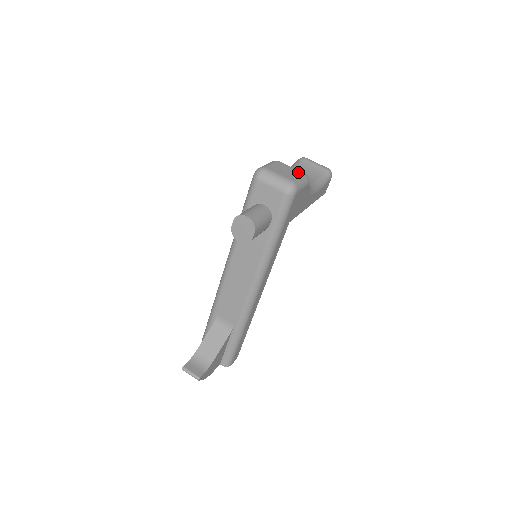
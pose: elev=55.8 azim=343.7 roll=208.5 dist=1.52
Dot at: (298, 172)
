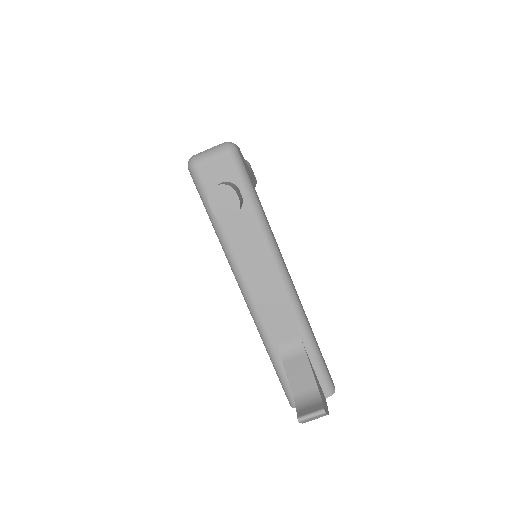
Dot at: occluded
